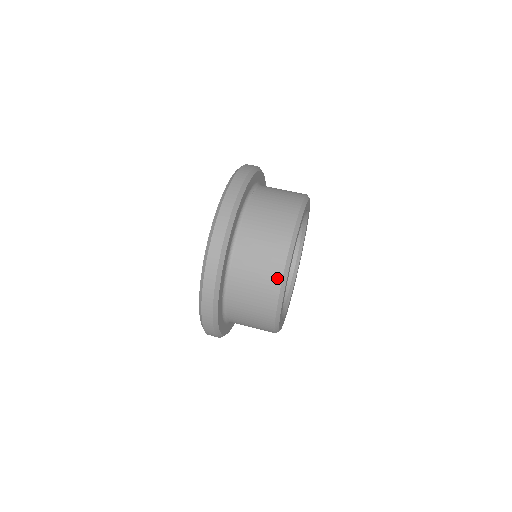
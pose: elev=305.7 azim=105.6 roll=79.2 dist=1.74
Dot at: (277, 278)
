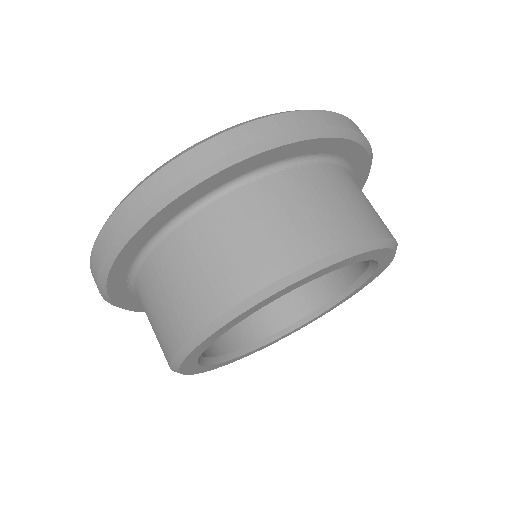
Dot at: (174, 343)
